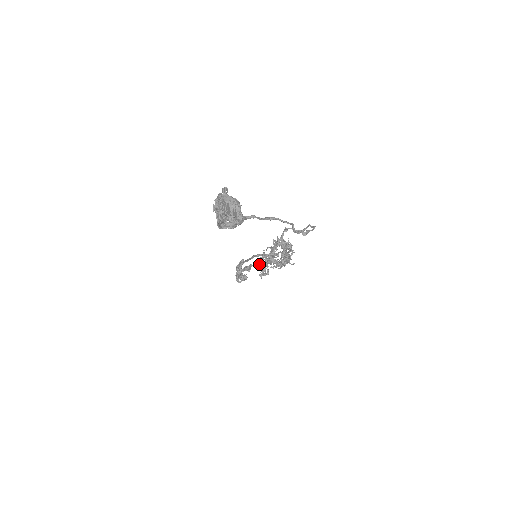
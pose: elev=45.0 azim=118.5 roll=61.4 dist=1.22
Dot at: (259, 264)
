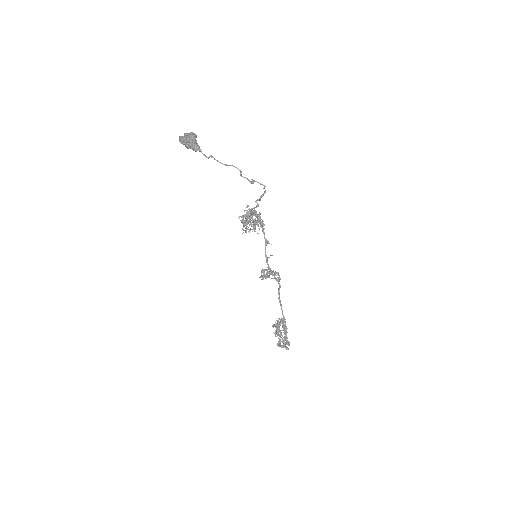
Dot at: occluded
